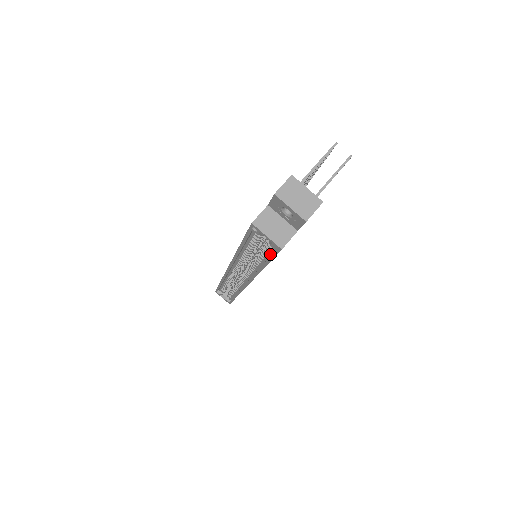
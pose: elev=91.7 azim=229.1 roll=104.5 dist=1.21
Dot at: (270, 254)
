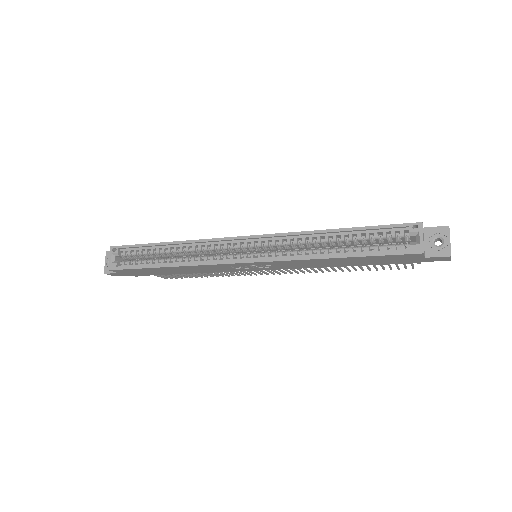
Dot at: (380, 252)
